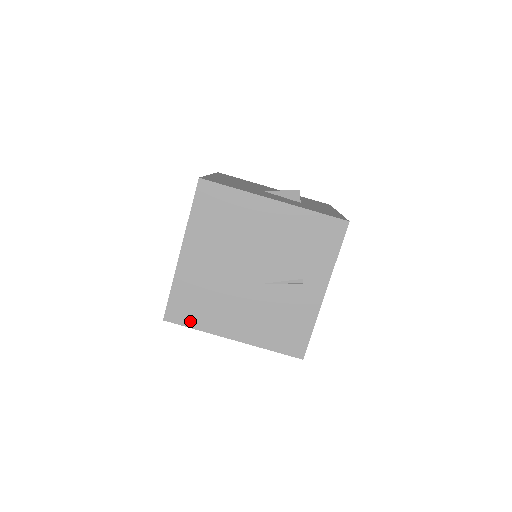
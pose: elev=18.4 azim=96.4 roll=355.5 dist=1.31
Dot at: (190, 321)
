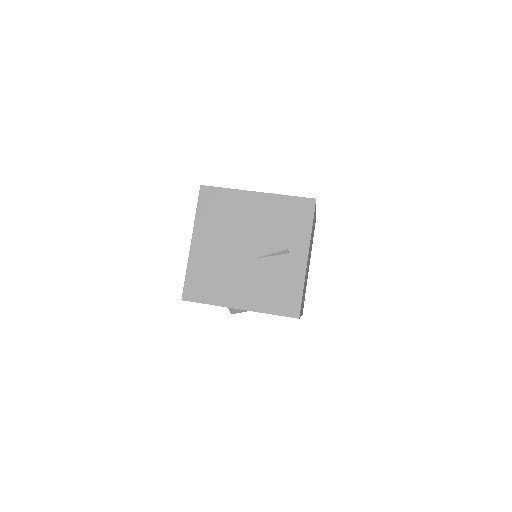
Dot at: (203, 298)
